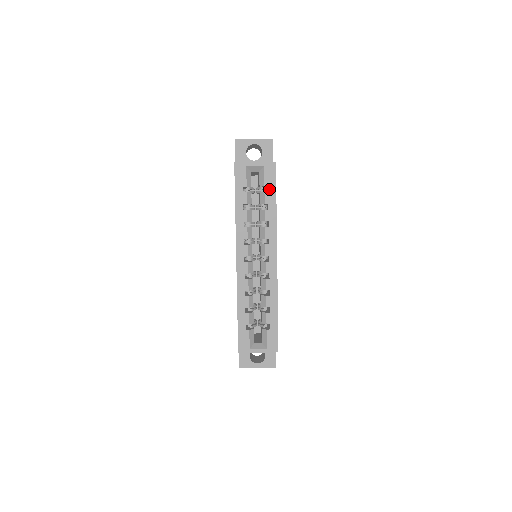
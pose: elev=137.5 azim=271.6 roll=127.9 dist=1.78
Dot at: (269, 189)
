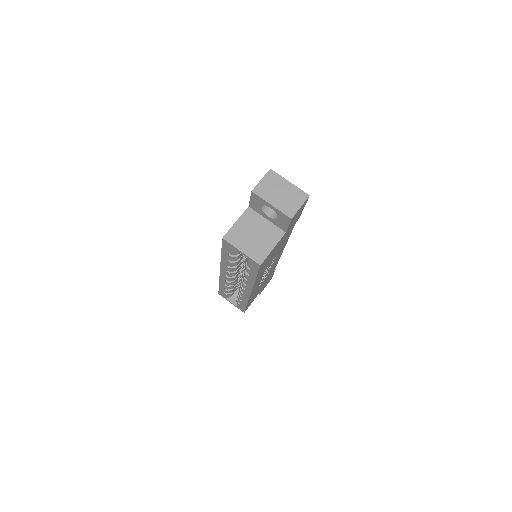
Dot at: (251, 270)
